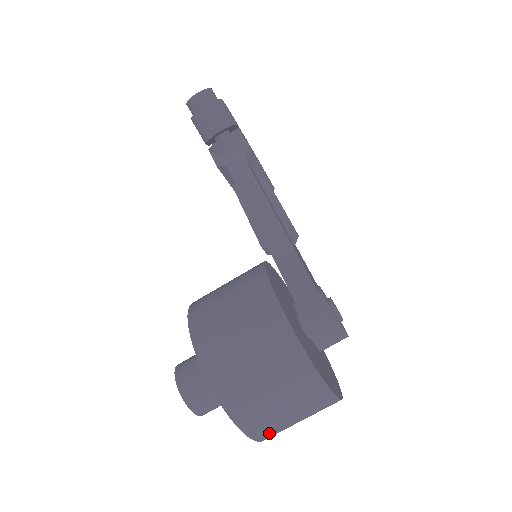
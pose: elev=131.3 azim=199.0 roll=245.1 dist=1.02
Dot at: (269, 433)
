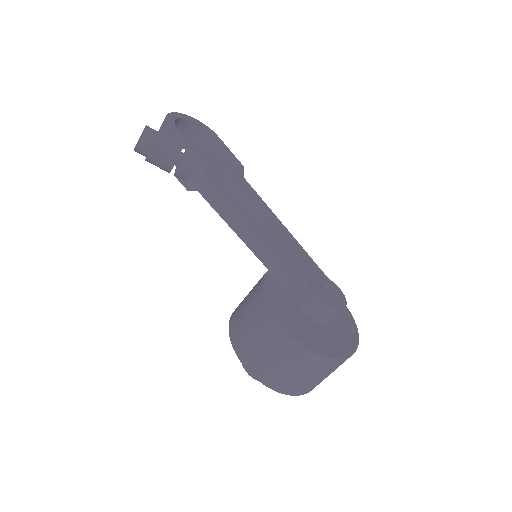
Dot at: (318, 384)
